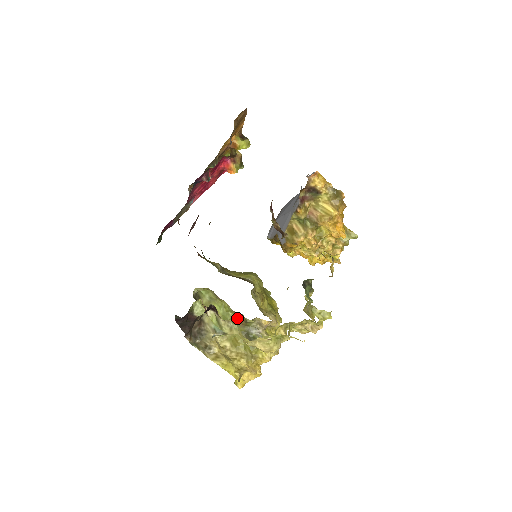
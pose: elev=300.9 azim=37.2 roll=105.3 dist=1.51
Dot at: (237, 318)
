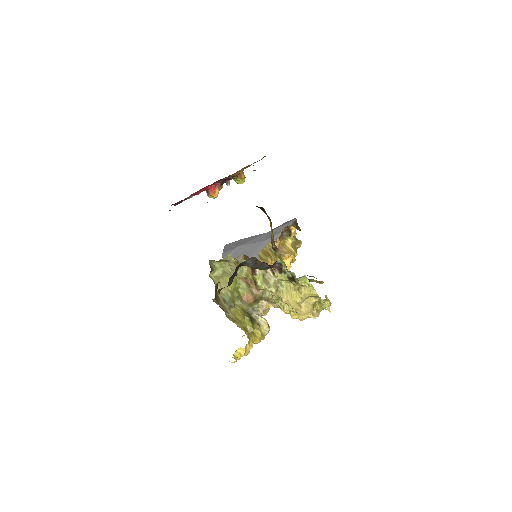
Dot at: (245, 296)
